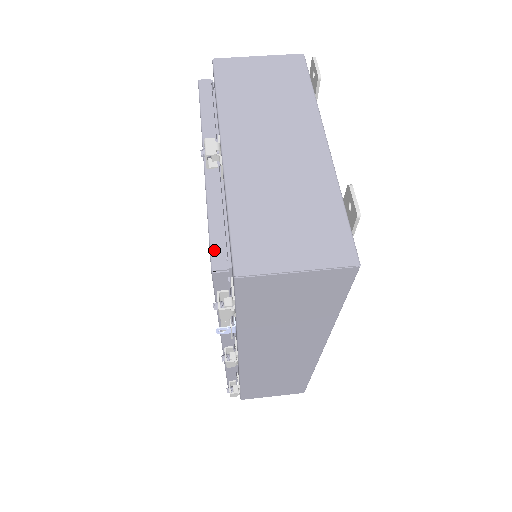
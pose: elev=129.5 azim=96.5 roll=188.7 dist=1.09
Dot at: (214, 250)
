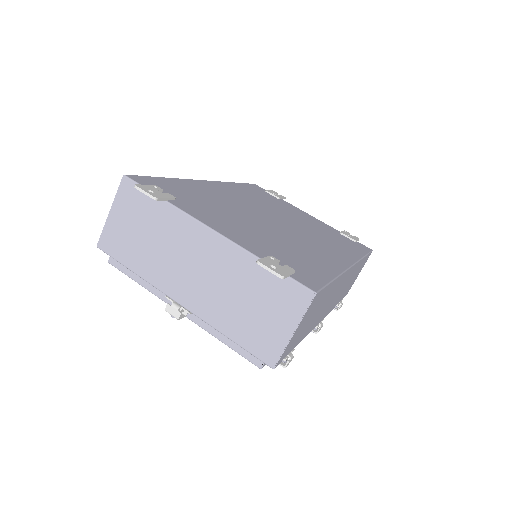
Dot at: (247, 357)
